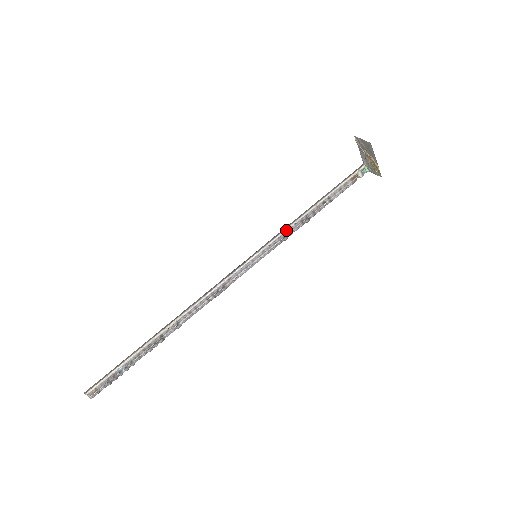
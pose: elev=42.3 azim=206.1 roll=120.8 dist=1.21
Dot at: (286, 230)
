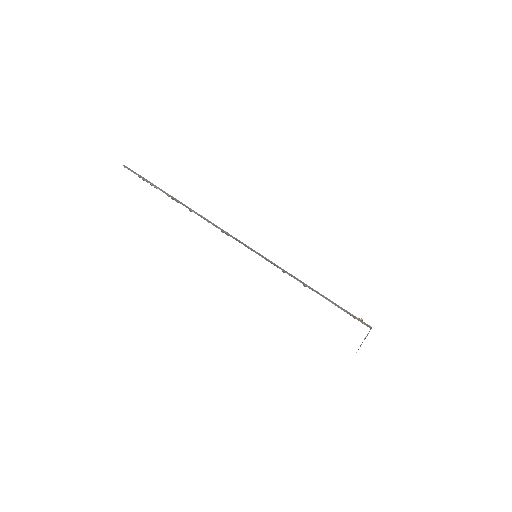
Dot at: (287, 273)
